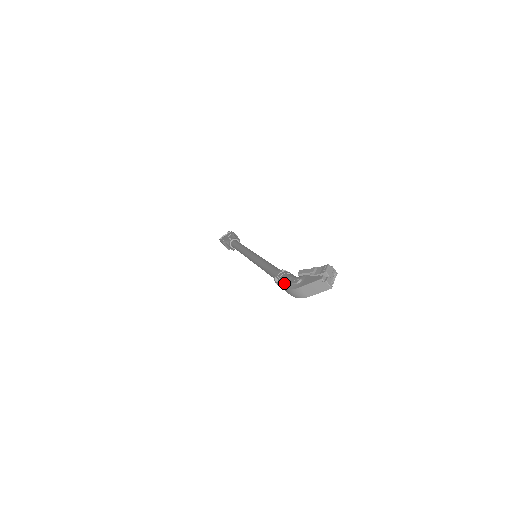
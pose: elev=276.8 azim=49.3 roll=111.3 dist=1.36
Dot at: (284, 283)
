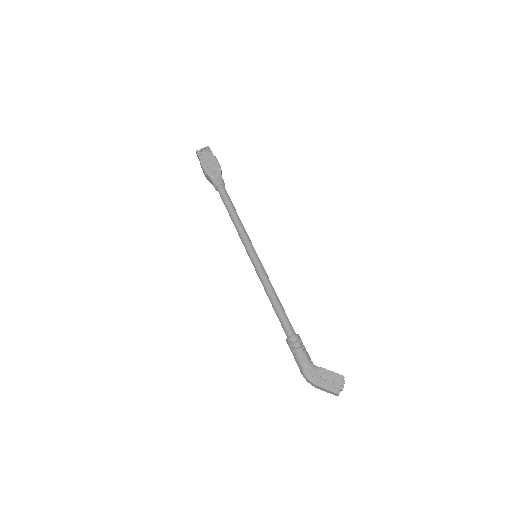
Dot at: (301, 364)
